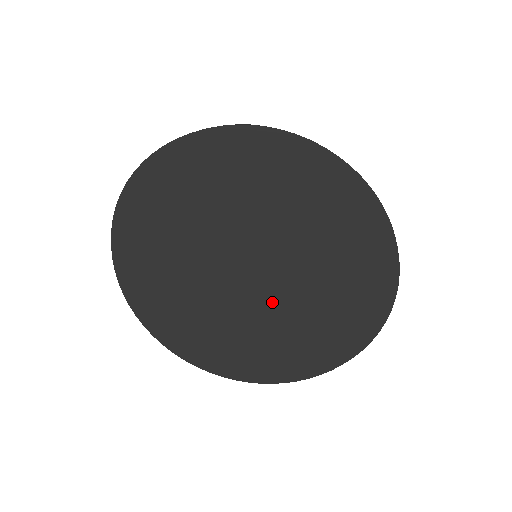
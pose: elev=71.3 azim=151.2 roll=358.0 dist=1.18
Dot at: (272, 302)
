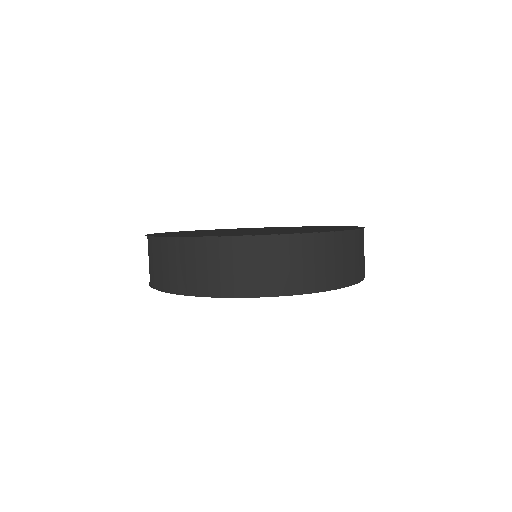
Dot at: occluded
